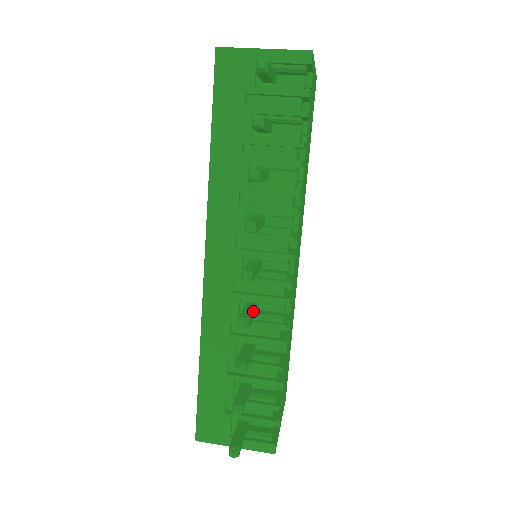
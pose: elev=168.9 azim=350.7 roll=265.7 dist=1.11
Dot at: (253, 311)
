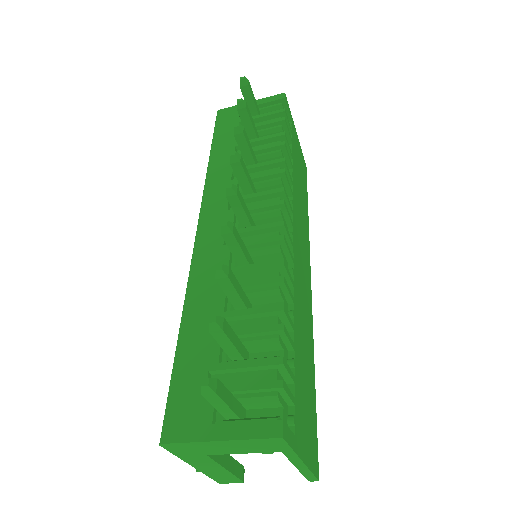
Dot at: (242, 243)
